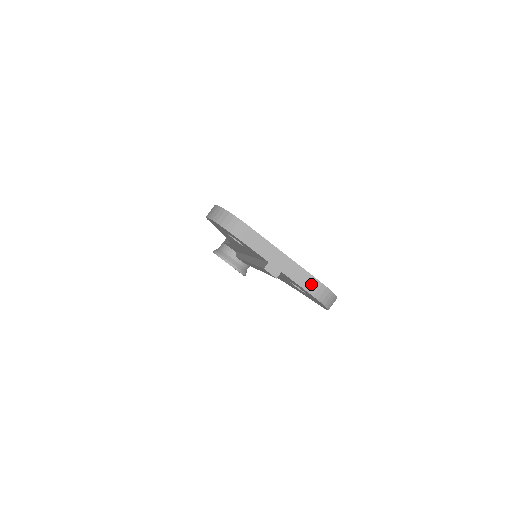
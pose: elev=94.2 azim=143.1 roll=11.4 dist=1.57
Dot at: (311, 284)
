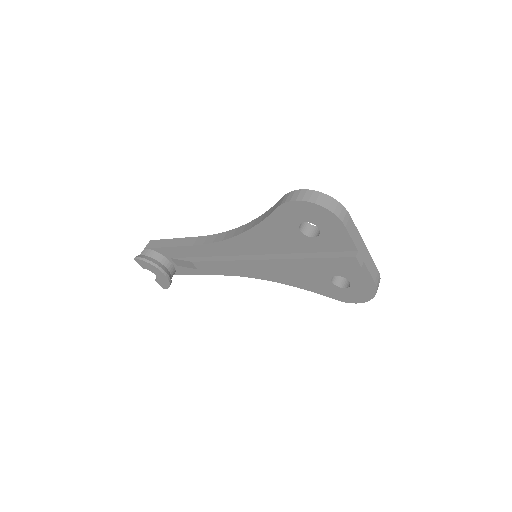
Dot at: (376, 275)
